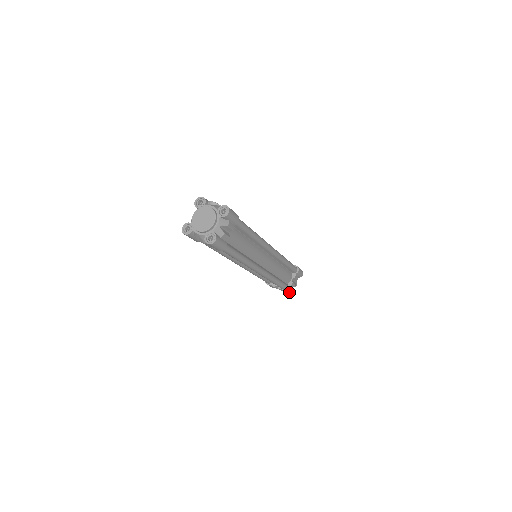
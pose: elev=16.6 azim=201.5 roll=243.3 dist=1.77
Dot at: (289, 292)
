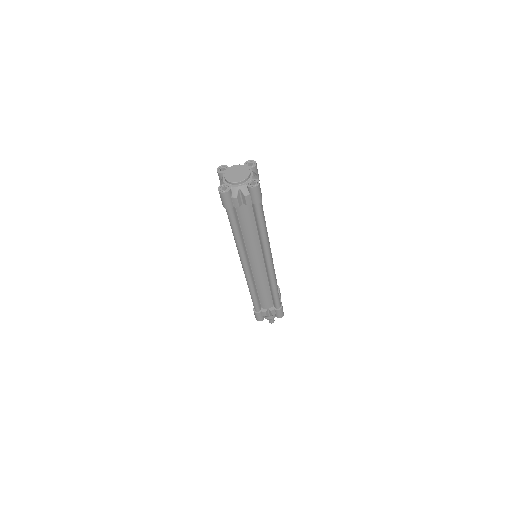
Dot at: (282, 309)
